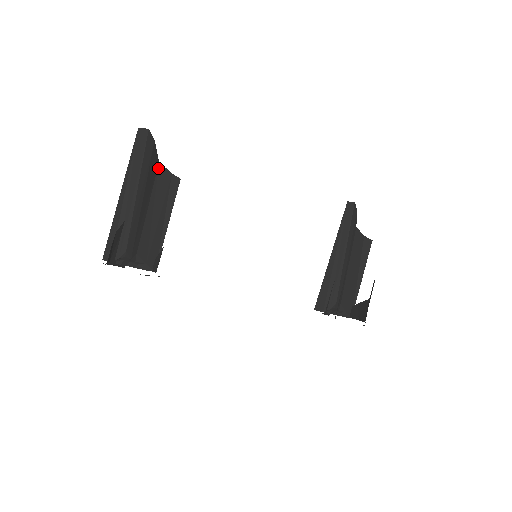
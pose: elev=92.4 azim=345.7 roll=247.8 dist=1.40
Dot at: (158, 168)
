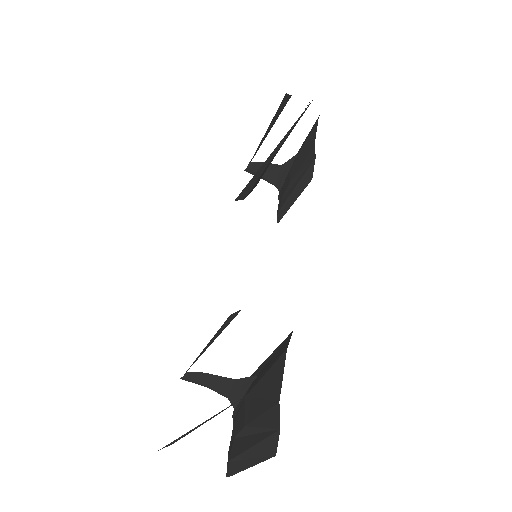
Dot at: occluded
